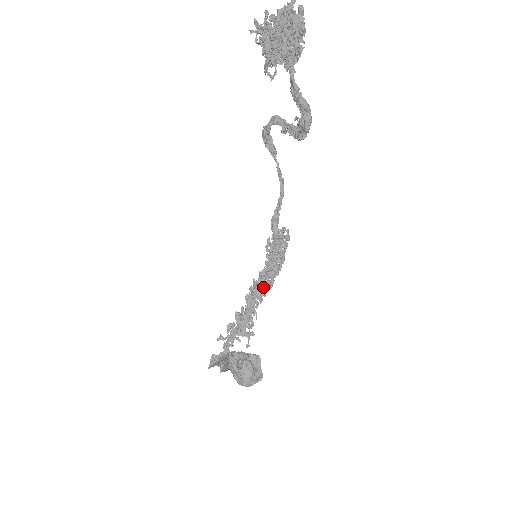
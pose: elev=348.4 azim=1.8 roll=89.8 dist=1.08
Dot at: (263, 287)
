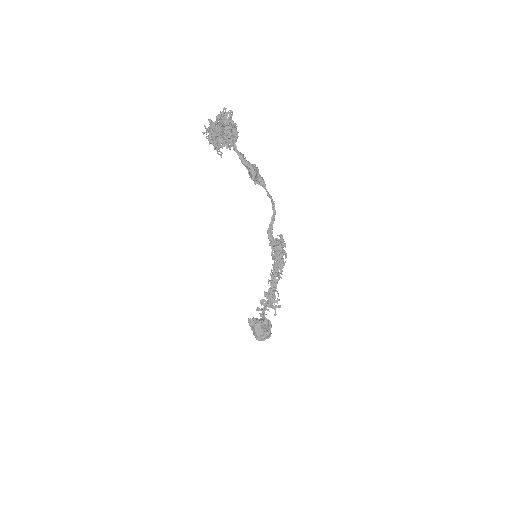
Dot at: (276, 275)
